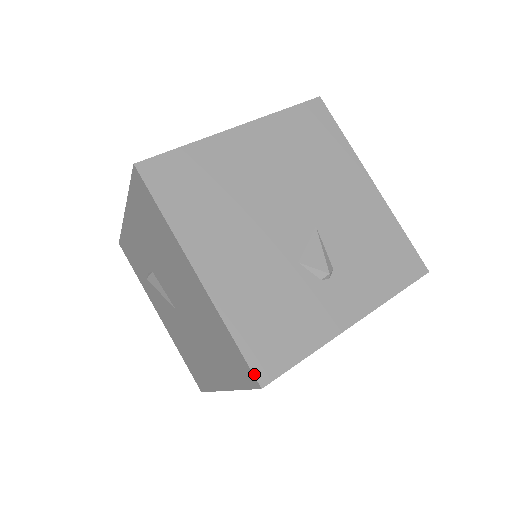
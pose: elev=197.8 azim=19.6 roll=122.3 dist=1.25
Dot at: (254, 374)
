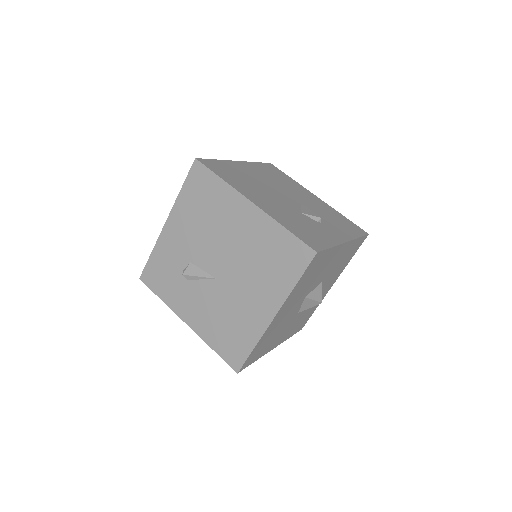
Dot at: (309, 246)
